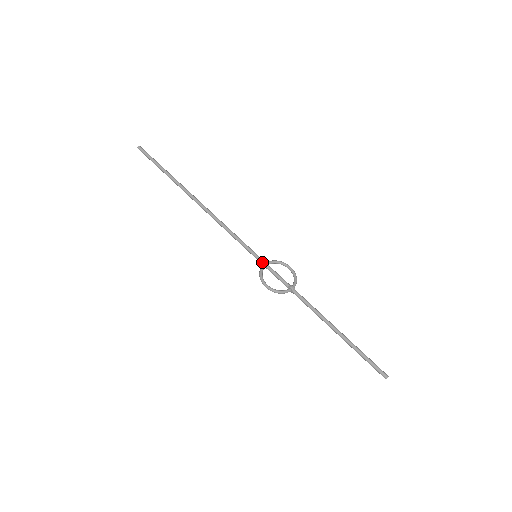
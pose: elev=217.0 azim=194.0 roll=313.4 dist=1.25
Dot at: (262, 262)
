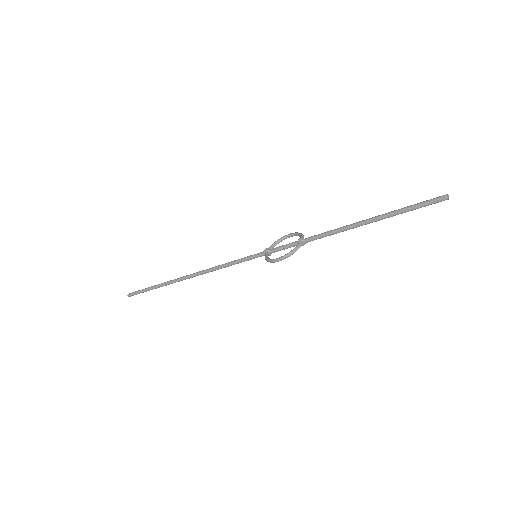
Dot at: (263, 253)
